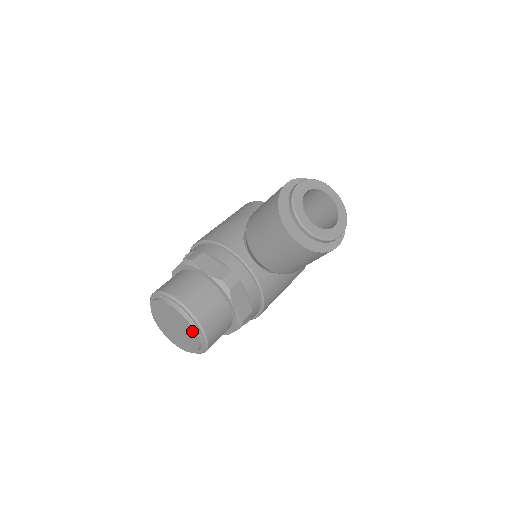
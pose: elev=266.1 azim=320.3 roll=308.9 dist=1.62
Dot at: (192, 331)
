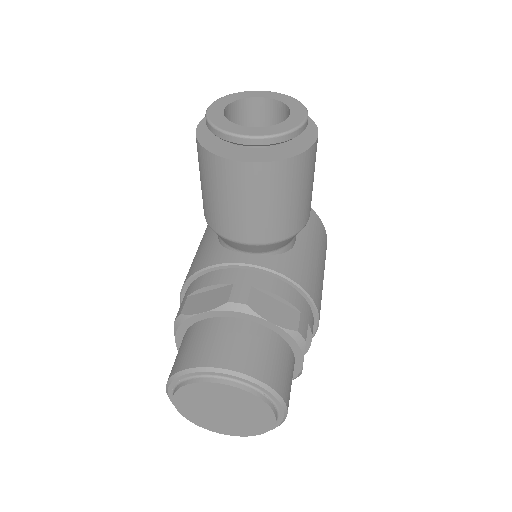
Dot at: (242, 393)
